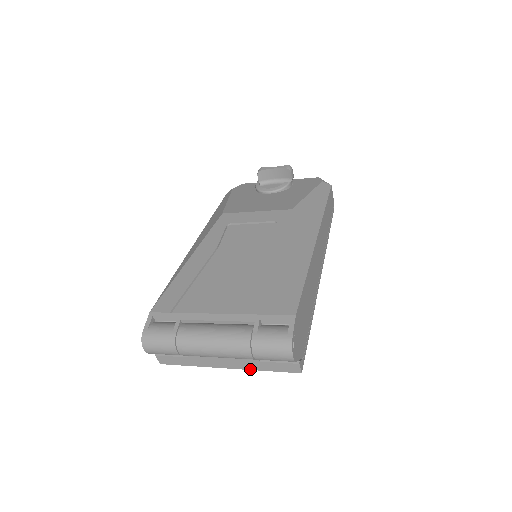
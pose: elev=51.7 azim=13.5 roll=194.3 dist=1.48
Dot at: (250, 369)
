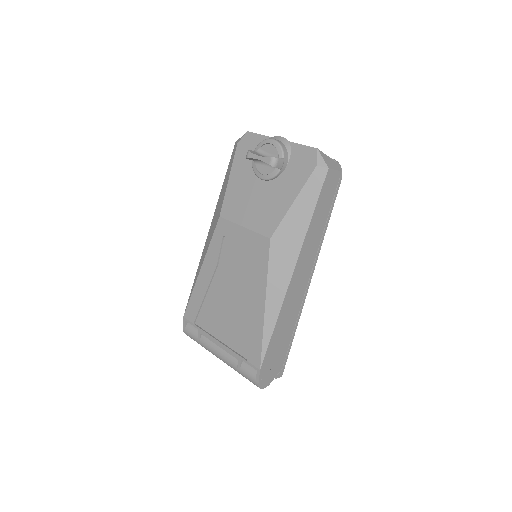
Dot at: occluded
